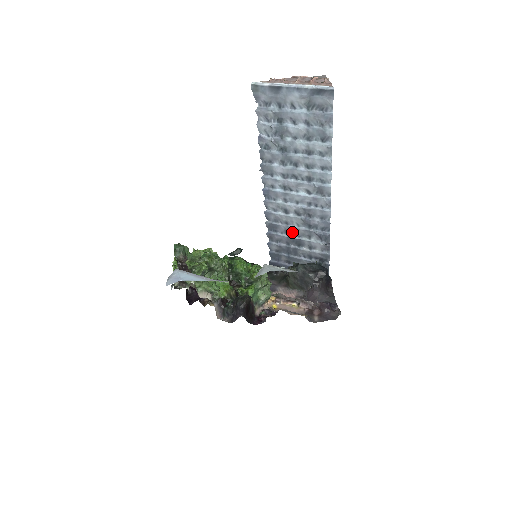
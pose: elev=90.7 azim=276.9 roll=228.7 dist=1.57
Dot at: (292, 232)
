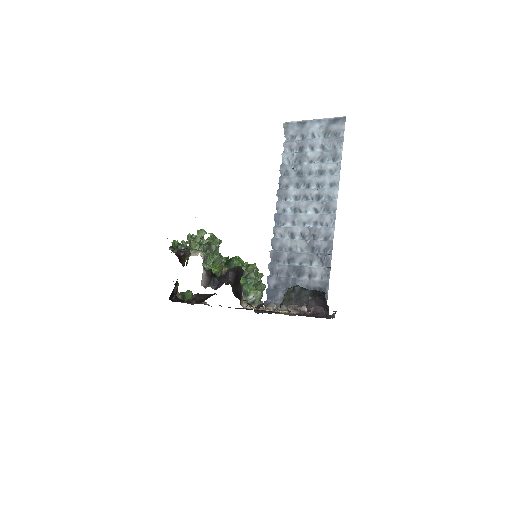
Dot at: (294, 259)
